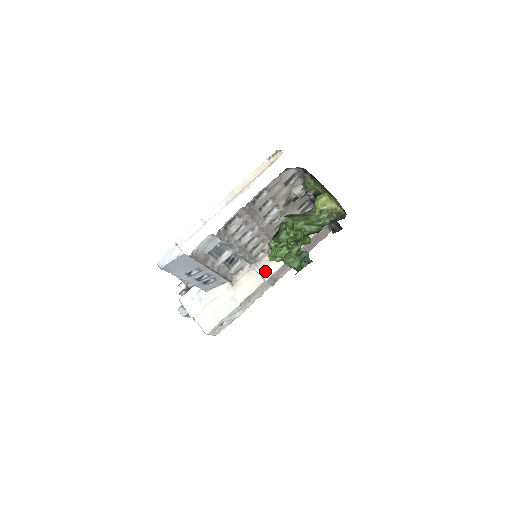
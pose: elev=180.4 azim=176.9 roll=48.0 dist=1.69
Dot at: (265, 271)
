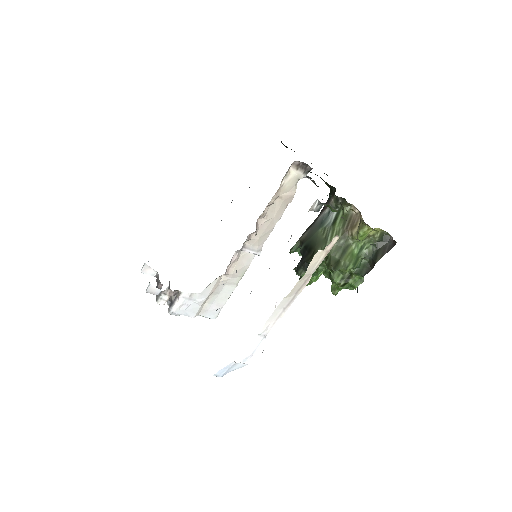
Dot at: (255, 248)
